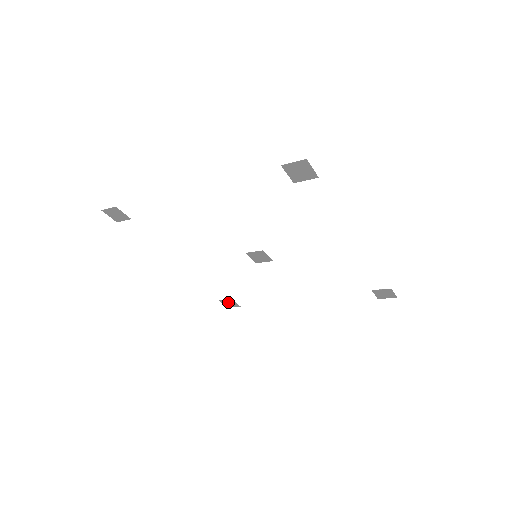
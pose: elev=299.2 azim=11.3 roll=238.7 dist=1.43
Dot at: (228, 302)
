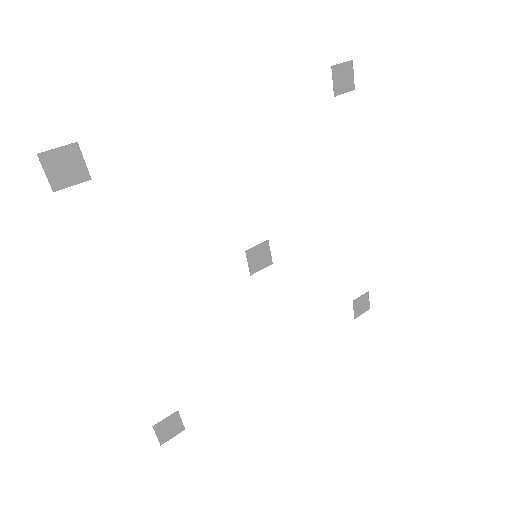
Dot at: (167, 424)
